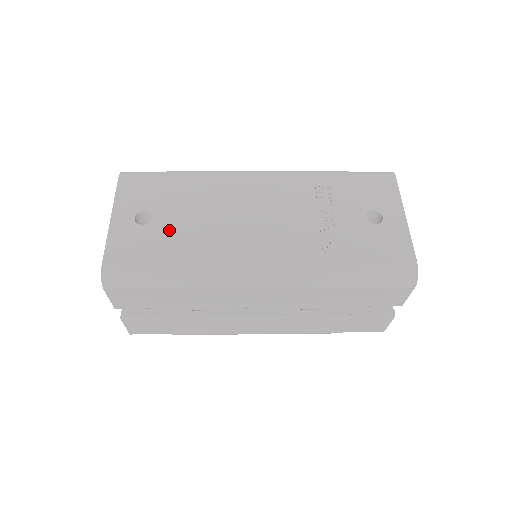
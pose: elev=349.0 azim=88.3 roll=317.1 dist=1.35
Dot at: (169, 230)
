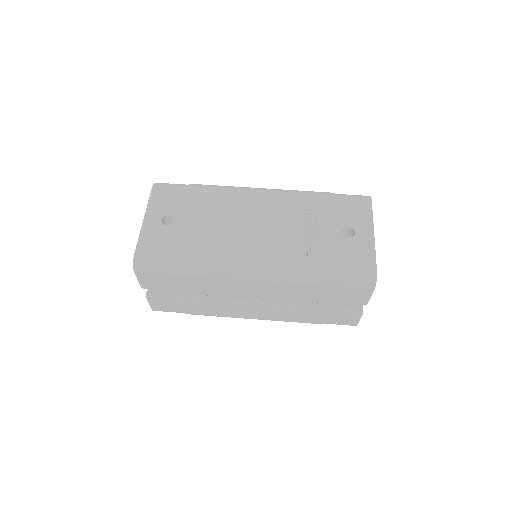
Dot at: (187, 231)
